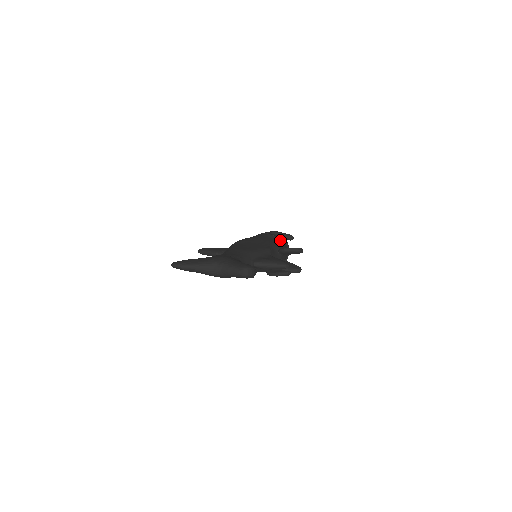
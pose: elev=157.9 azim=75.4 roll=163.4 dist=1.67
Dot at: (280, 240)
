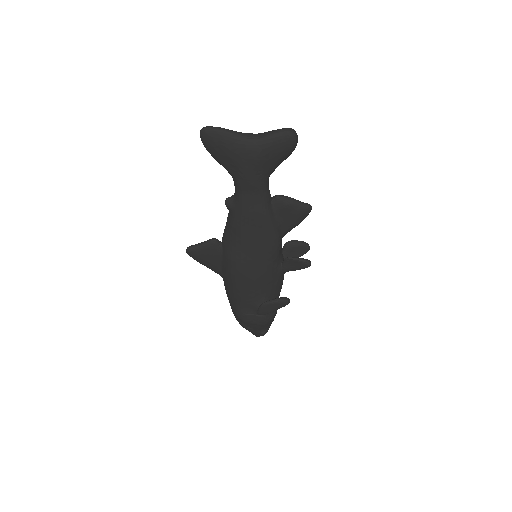
Dot at: occluded
